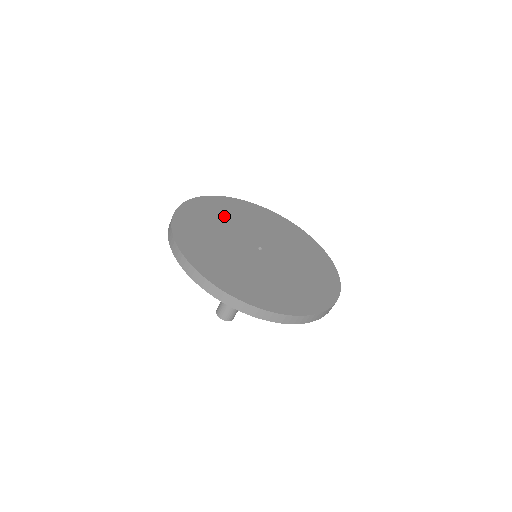
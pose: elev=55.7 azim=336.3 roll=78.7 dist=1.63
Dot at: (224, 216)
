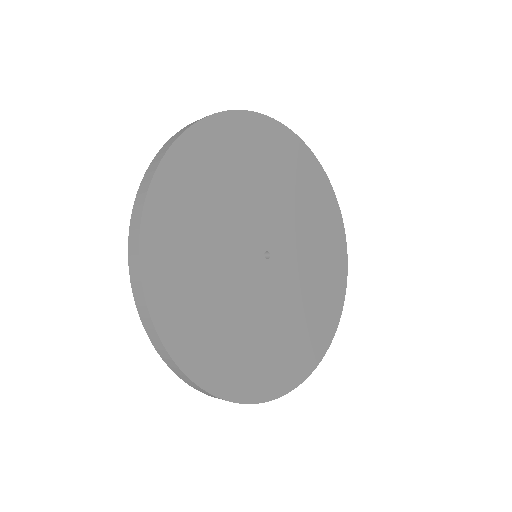
Dot at: (219, 187)
